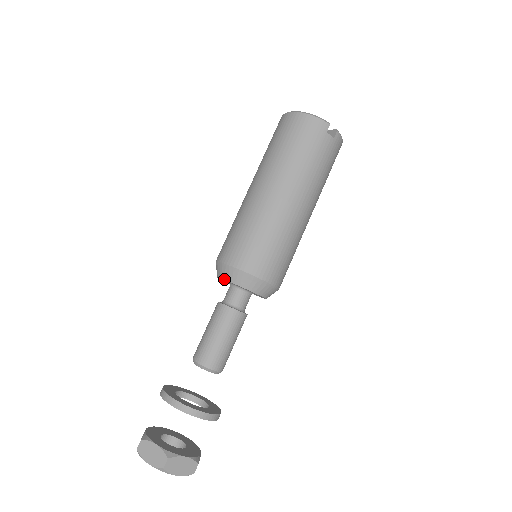
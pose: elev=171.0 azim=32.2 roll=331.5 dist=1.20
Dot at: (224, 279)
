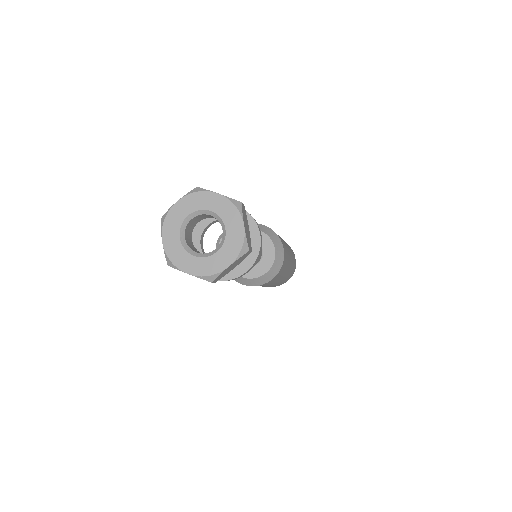
Dot at: occluded
